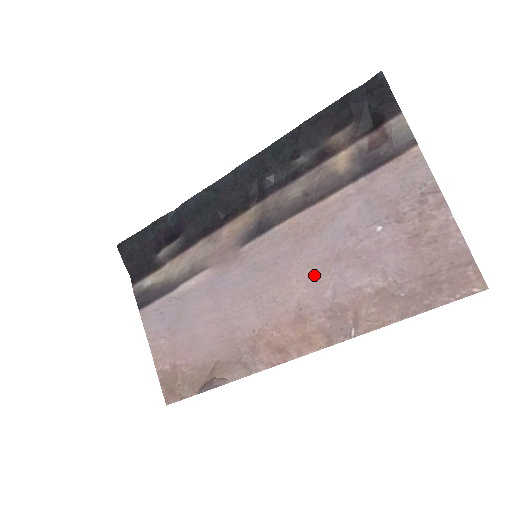
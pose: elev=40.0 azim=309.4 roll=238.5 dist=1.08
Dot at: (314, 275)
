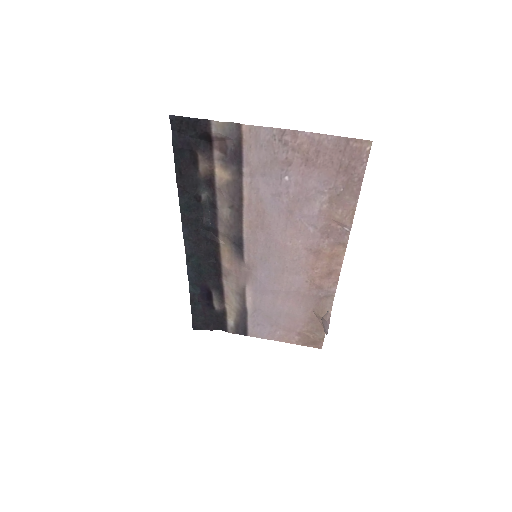
Dot at: (293, 231)
